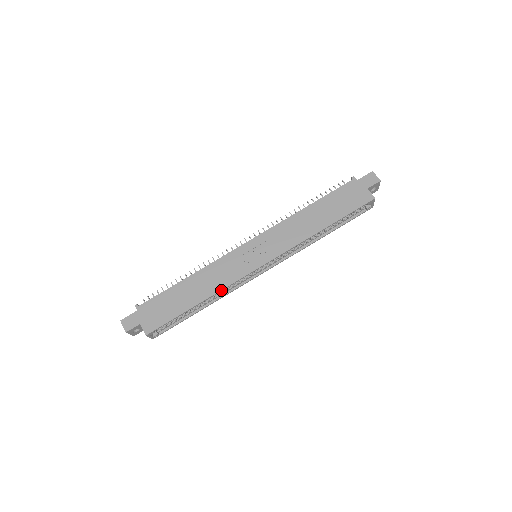
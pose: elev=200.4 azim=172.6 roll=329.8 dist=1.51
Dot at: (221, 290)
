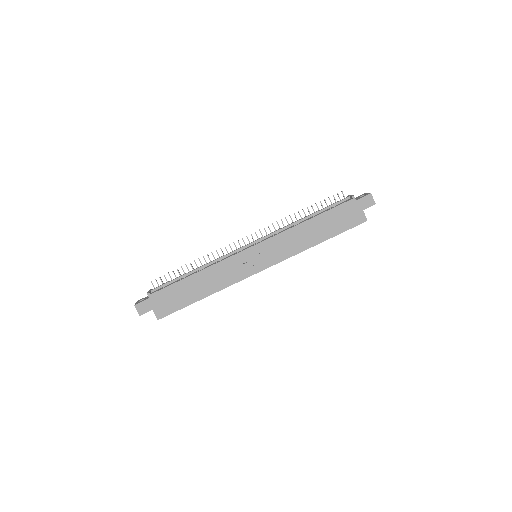
Dot at: occluded
